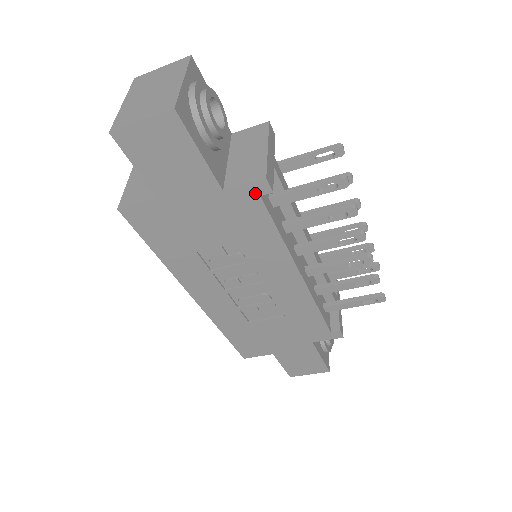
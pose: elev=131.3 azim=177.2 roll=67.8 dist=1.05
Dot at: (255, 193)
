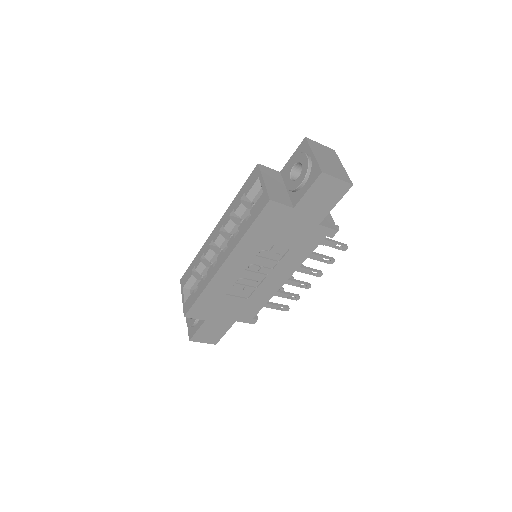
Dot at: (327, 234)
